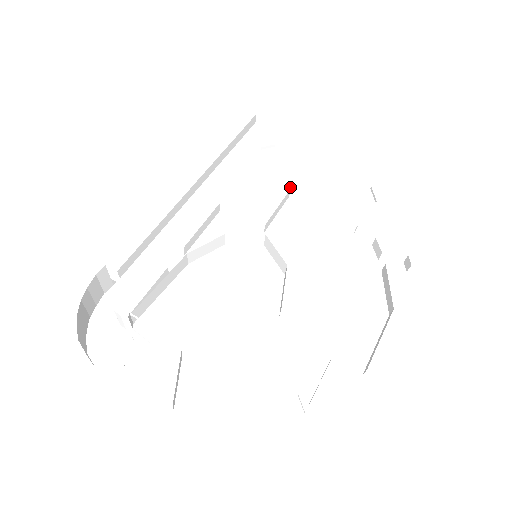
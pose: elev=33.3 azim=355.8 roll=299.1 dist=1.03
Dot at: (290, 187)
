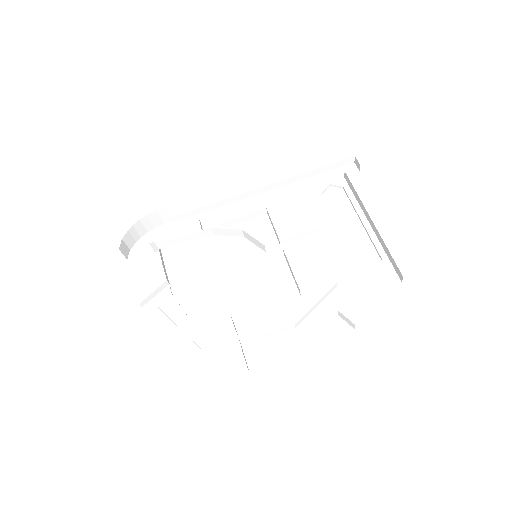
Dot at: (330, 225)
